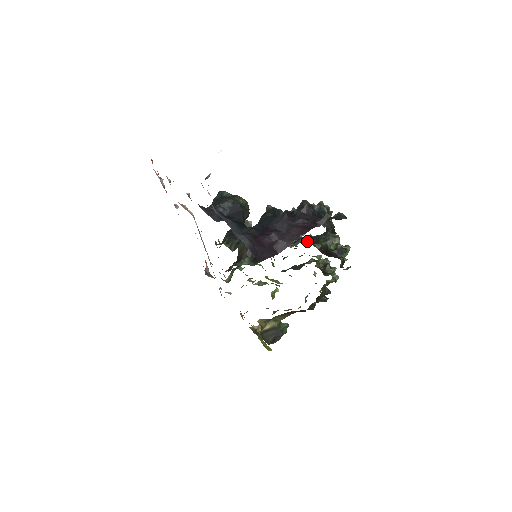
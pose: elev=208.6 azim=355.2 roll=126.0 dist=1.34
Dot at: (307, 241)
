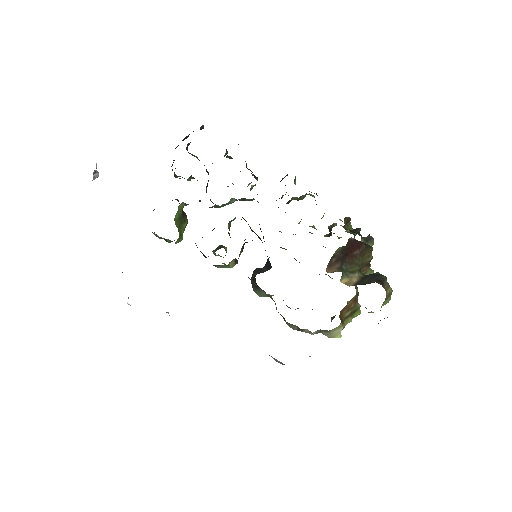
Dot at: occluded
